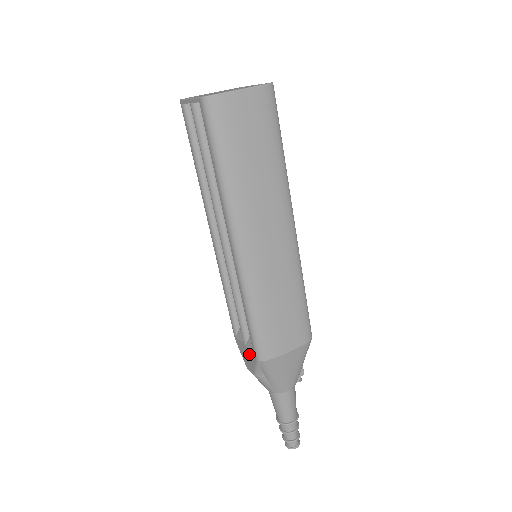
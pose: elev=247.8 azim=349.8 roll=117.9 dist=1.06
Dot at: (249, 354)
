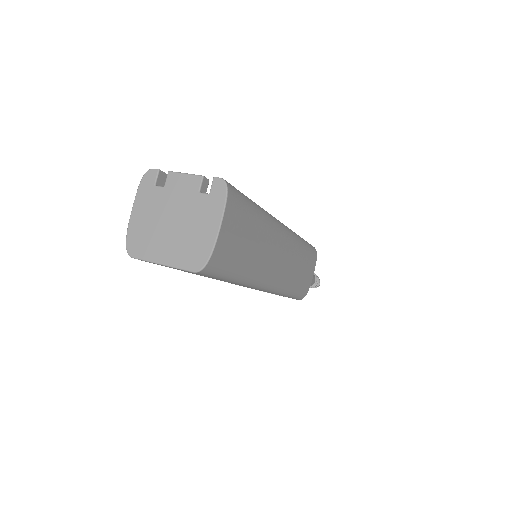
Dot at: occluded
